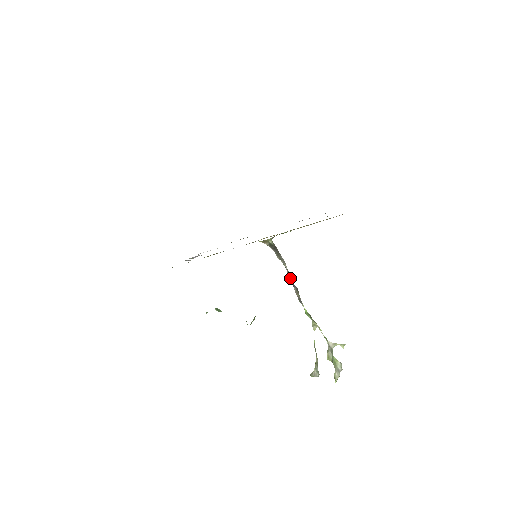
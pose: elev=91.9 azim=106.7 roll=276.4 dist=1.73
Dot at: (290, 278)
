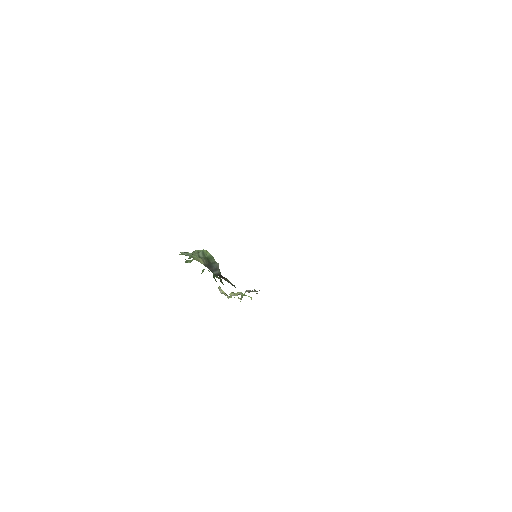
Dot at: (252, 291)
